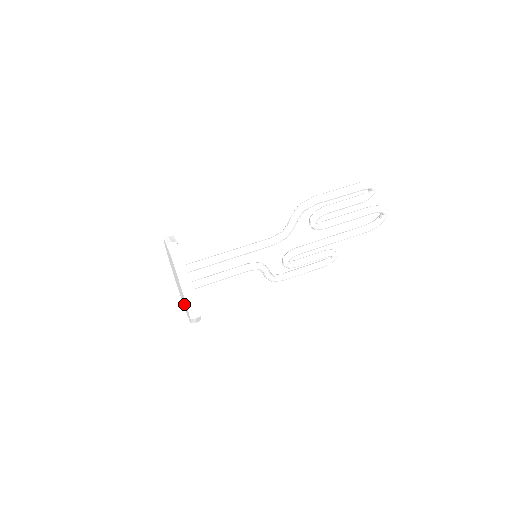
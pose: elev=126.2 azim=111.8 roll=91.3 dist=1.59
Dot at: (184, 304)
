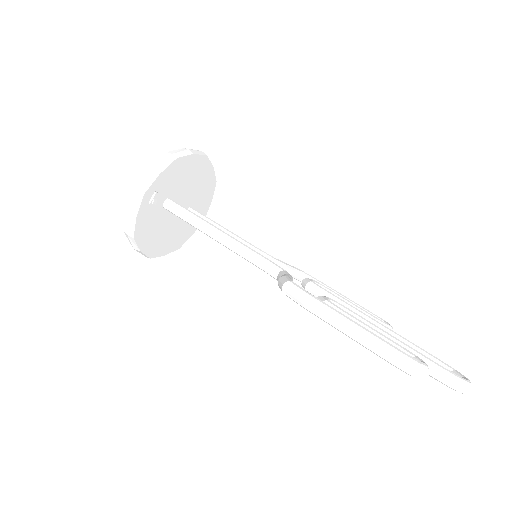
Dot at: occluded
